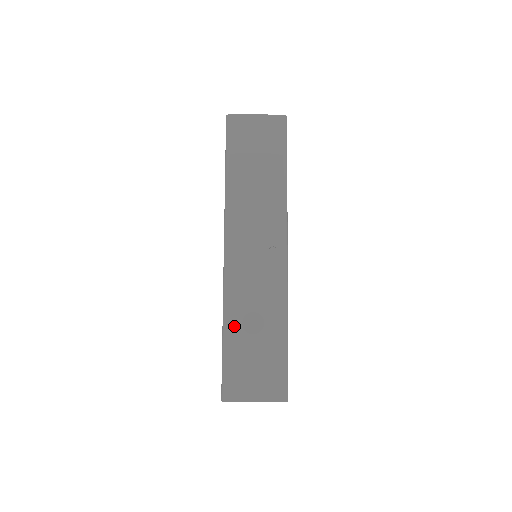
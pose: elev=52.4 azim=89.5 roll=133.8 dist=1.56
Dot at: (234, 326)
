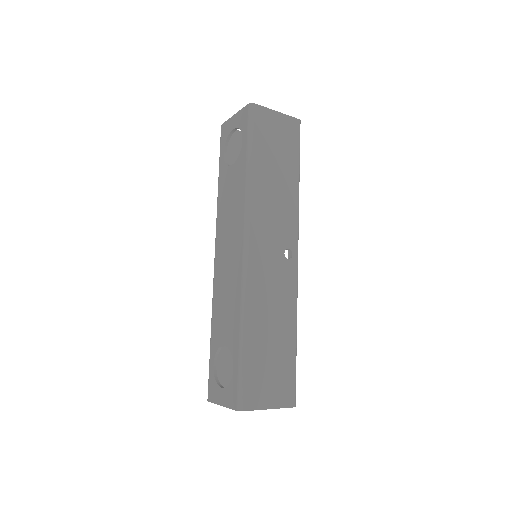
Dot at: (253, 329)
